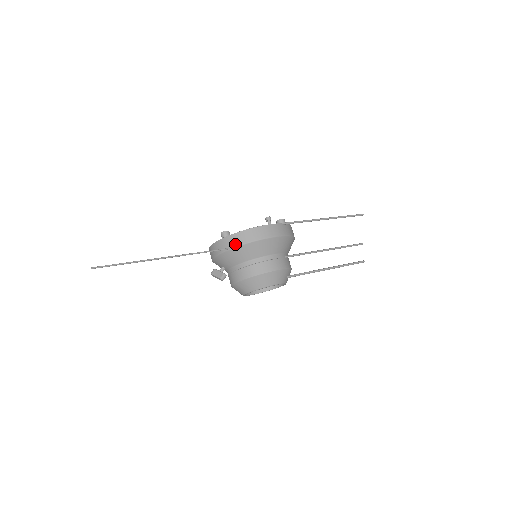
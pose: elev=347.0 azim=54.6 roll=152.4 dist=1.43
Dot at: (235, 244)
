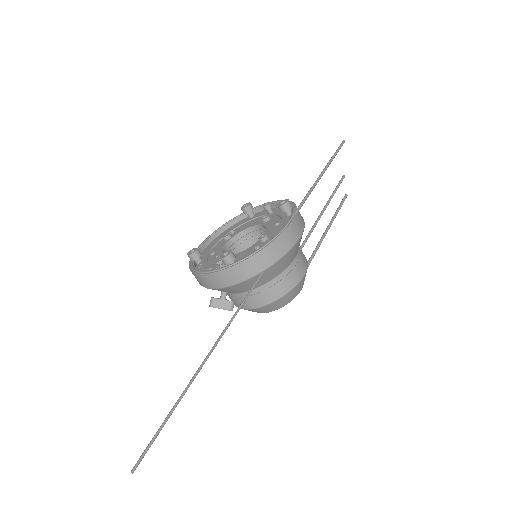
Dot at: (254, 272)
